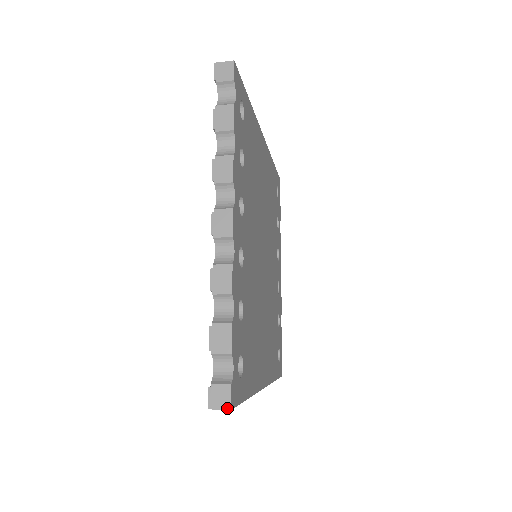
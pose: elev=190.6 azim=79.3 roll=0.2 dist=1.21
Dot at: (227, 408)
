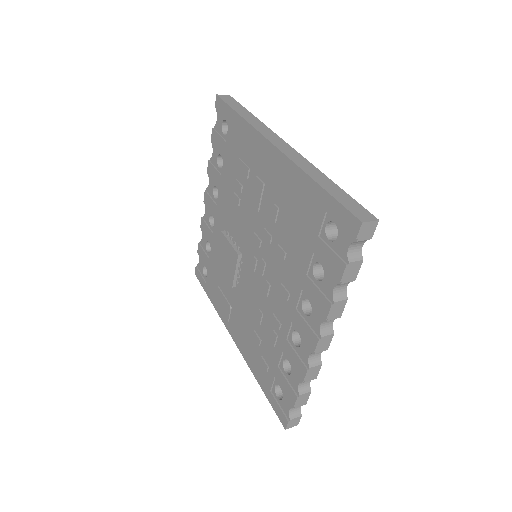
Dot at: (296, 425)
